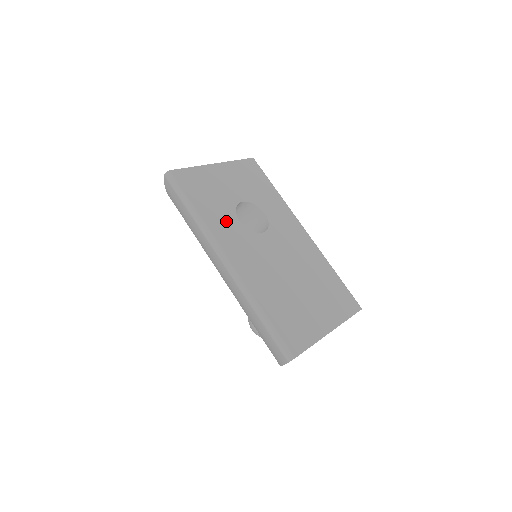
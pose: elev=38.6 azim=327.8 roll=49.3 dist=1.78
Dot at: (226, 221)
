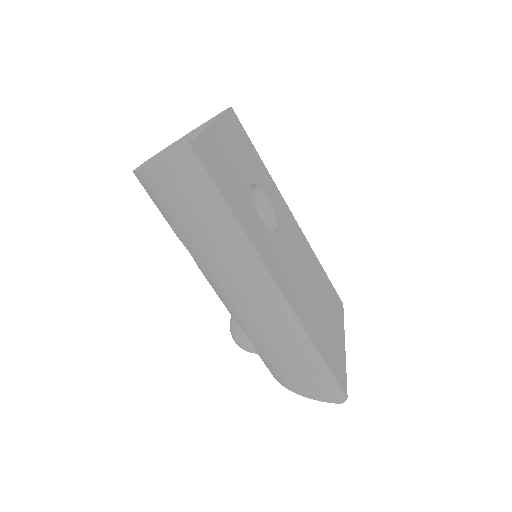
Dot at: (255, 223)
